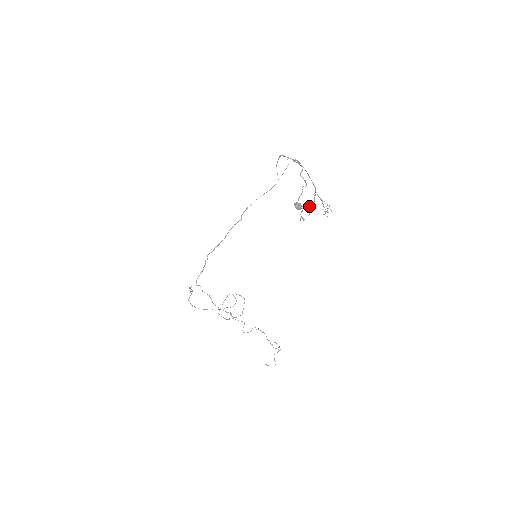
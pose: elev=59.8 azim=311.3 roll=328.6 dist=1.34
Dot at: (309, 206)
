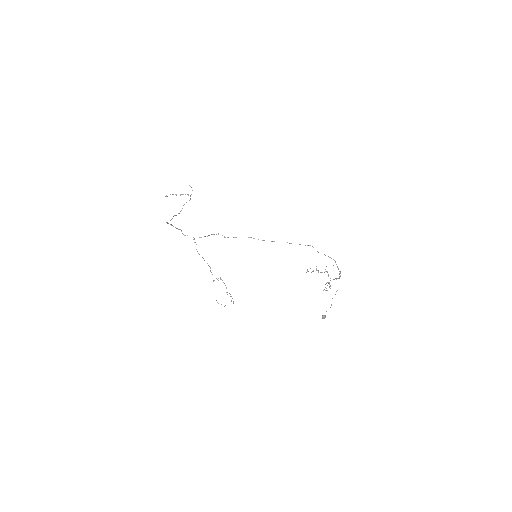
Dot at: occluded
